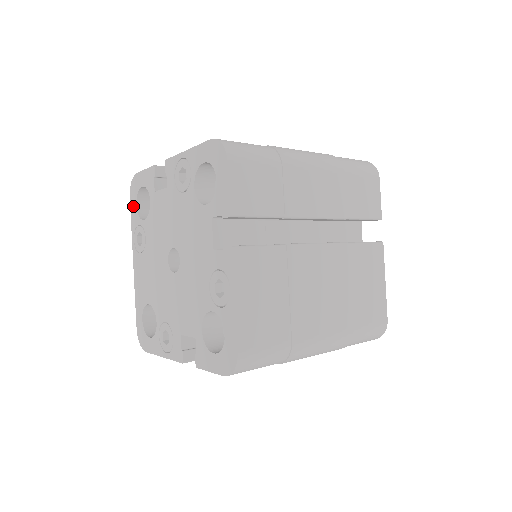
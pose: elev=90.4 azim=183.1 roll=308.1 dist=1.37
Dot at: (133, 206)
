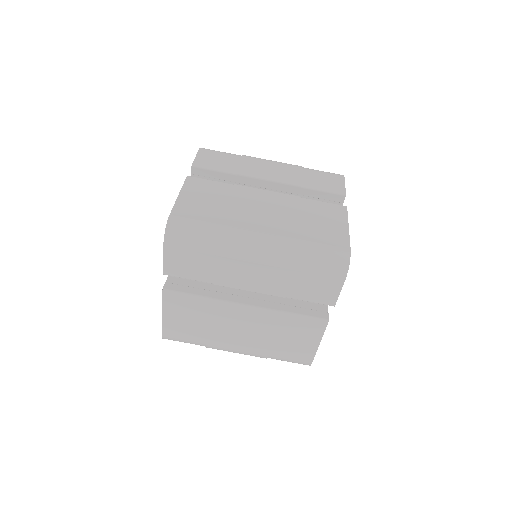
Dot at: occluded
